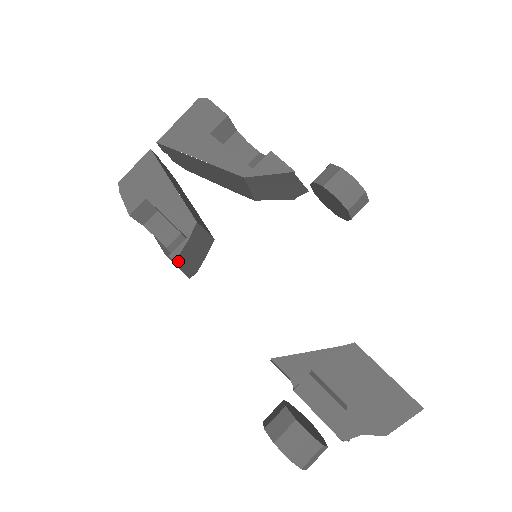
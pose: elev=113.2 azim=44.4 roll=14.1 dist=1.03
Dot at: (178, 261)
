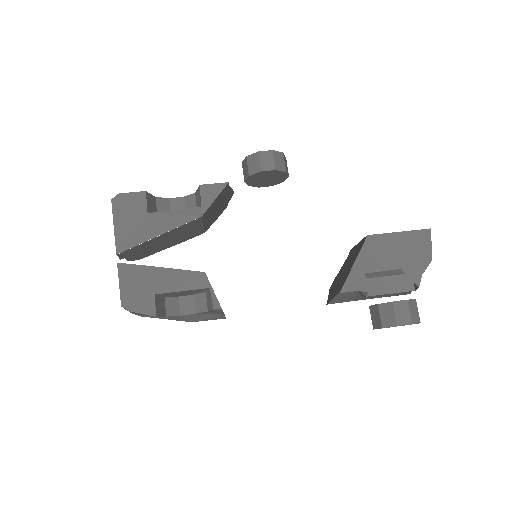
Dot at: occluded
